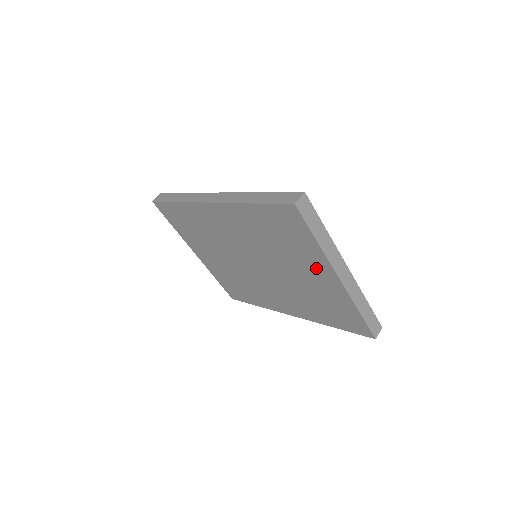
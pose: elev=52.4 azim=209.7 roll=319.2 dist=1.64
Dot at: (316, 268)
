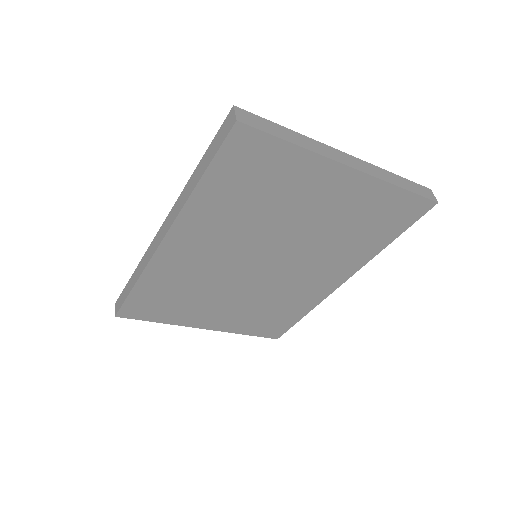
Dot at: (319, 184)
